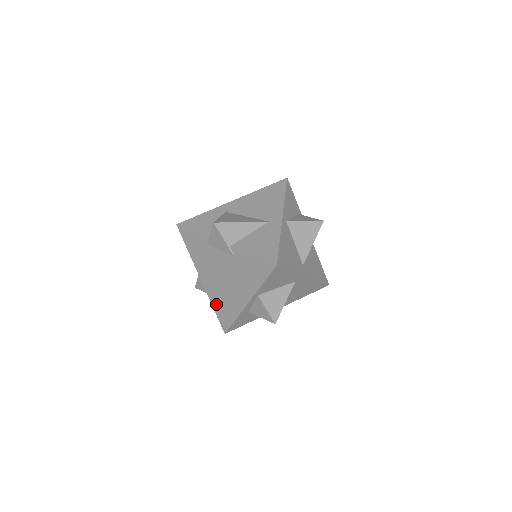
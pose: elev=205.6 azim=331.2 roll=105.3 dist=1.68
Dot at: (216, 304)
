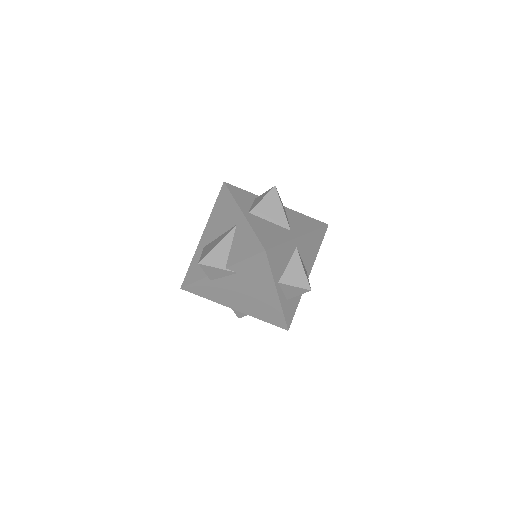
Dot at: (261, 316)
